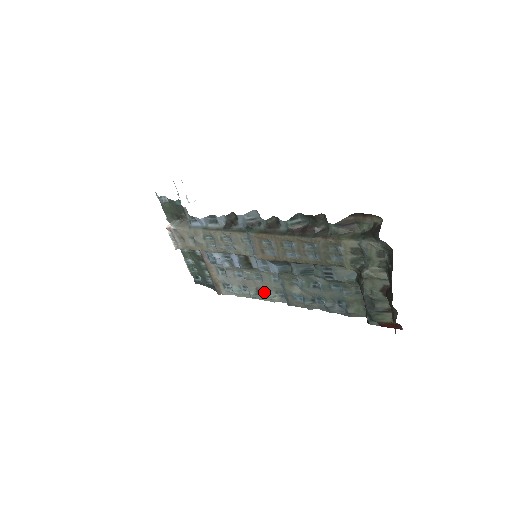
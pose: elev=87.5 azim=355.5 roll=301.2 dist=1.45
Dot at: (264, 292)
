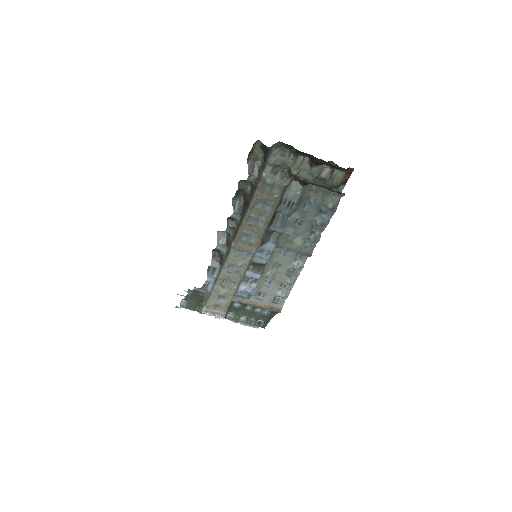
Dot at: (292, 271)
